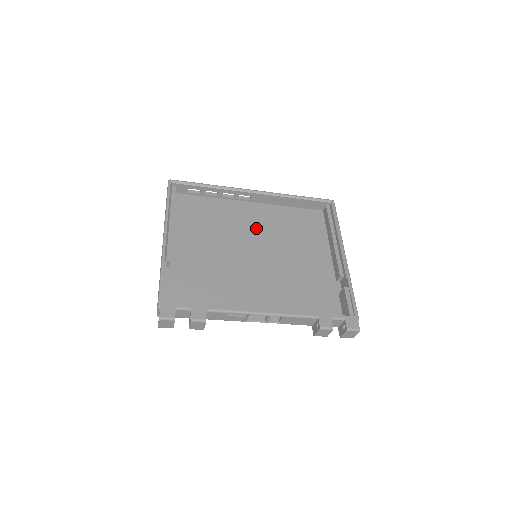
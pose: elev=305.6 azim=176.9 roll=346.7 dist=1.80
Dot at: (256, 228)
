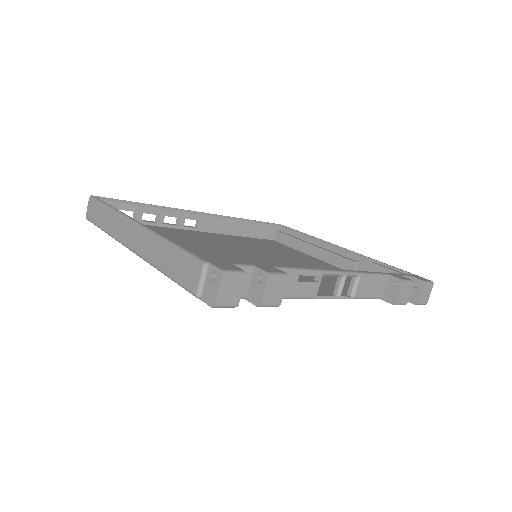
Dot at: (227, 244)
